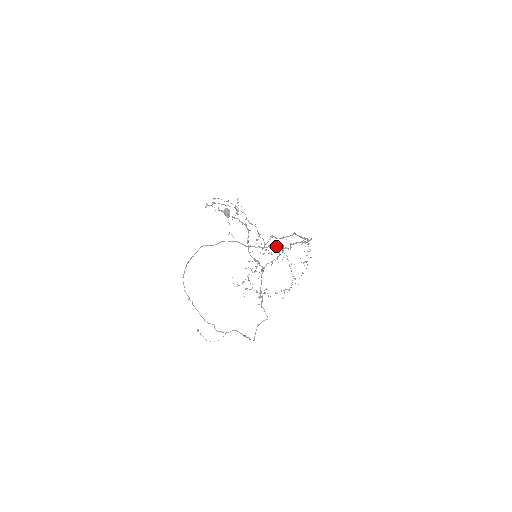
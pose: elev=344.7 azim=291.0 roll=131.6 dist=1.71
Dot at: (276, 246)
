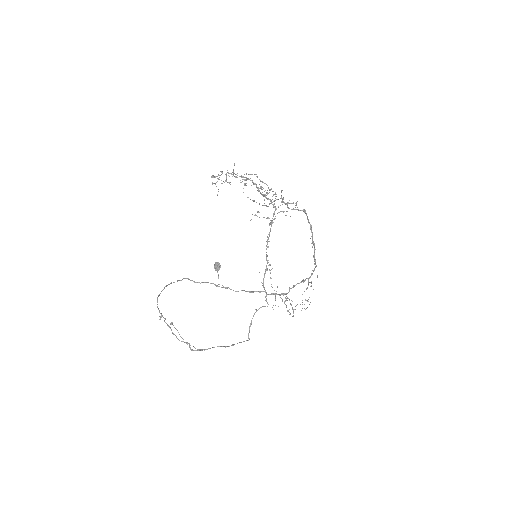
Dot at: occluded
